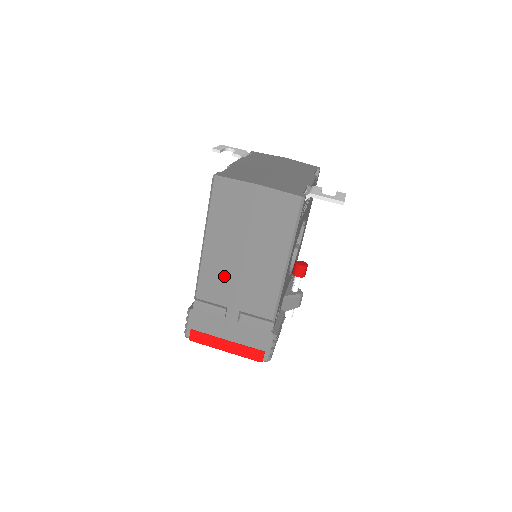
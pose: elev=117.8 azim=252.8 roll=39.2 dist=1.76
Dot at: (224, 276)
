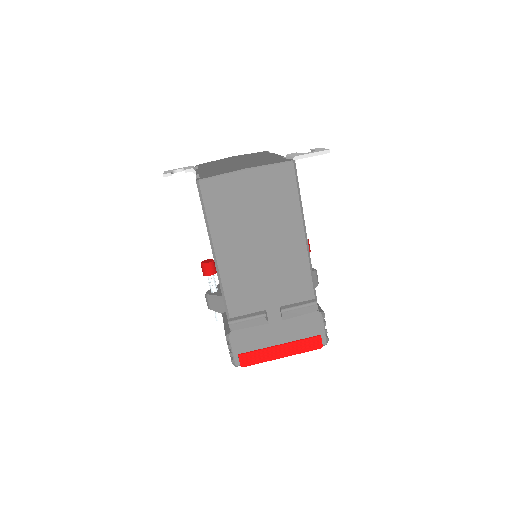
Dot at: (250, 279)
